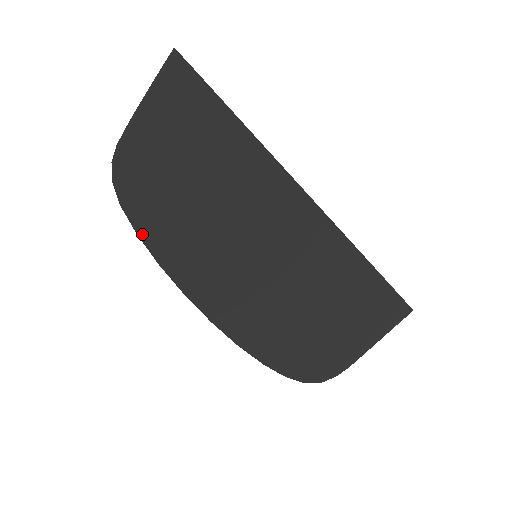
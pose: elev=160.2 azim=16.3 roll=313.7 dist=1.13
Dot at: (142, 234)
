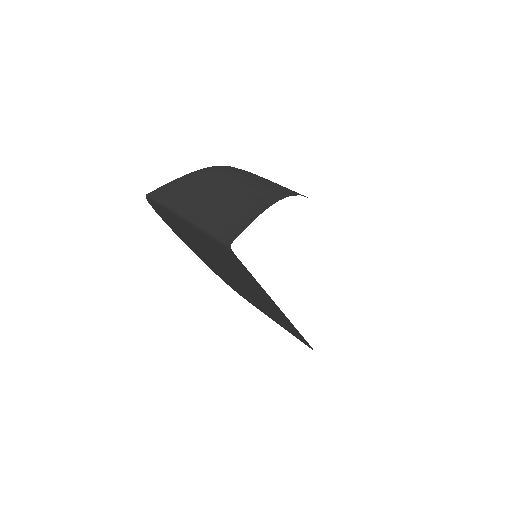
Dot at: (158, 214)
